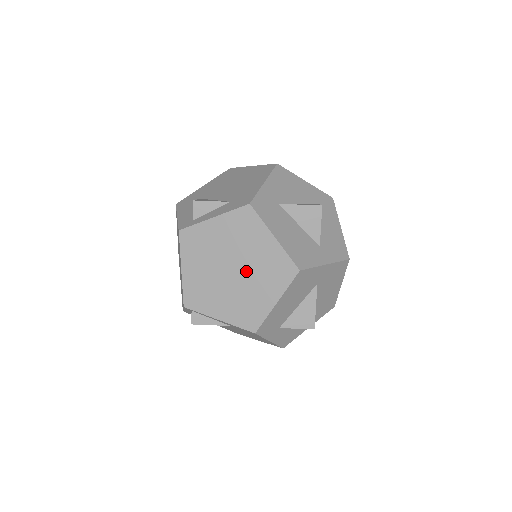
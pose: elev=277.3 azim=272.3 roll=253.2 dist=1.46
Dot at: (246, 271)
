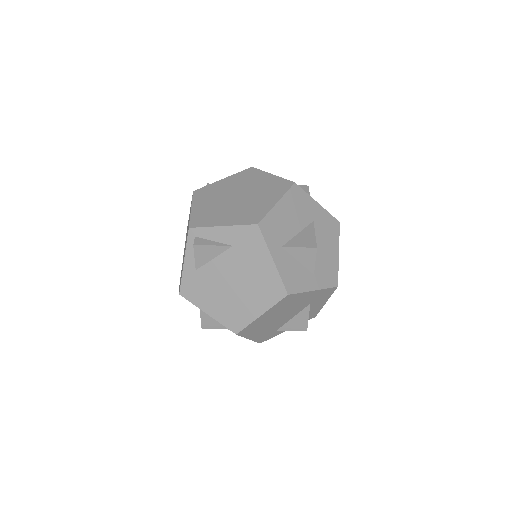
Dot at: (249, 194)
